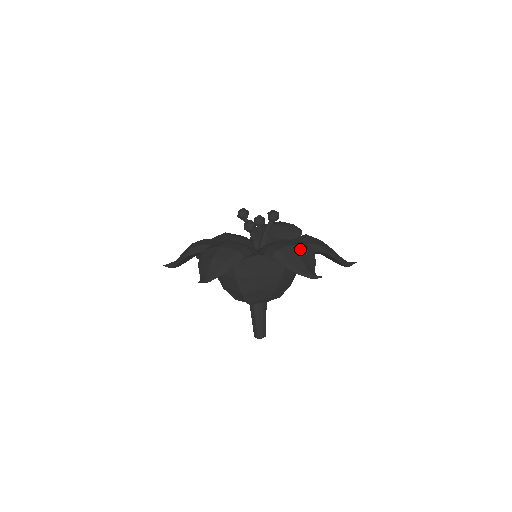
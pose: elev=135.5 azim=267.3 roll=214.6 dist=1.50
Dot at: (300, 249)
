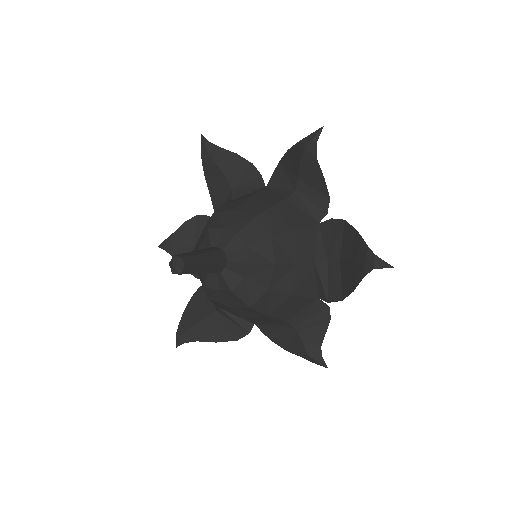
Dot at: occluded
